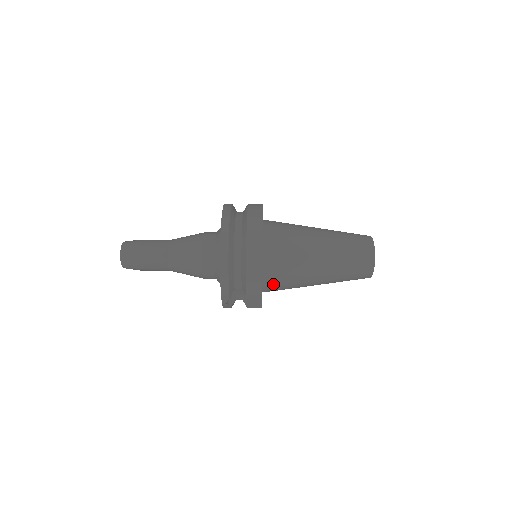
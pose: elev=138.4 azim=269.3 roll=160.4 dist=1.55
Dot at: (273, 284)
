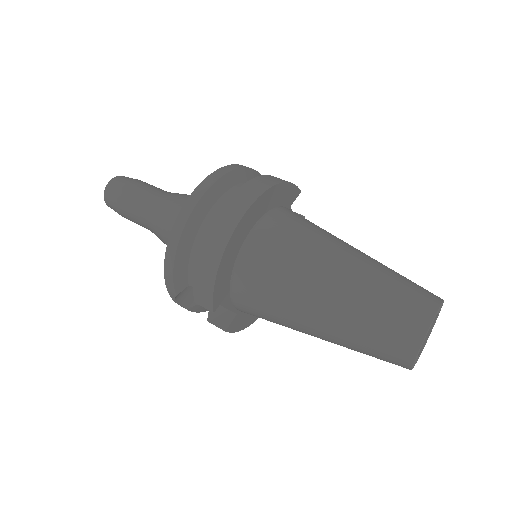
Dot at: (246, 303)
